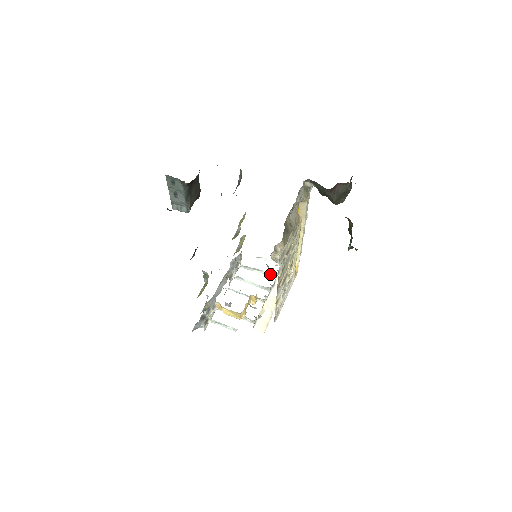
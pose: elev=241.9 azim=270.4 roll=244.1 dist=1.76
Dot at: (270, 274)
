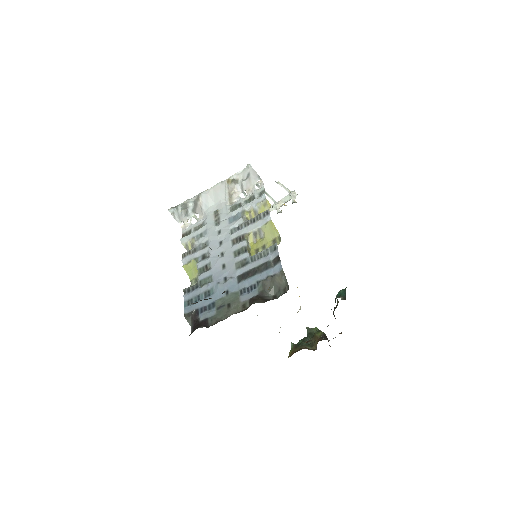
Dot at: (272, 200)
